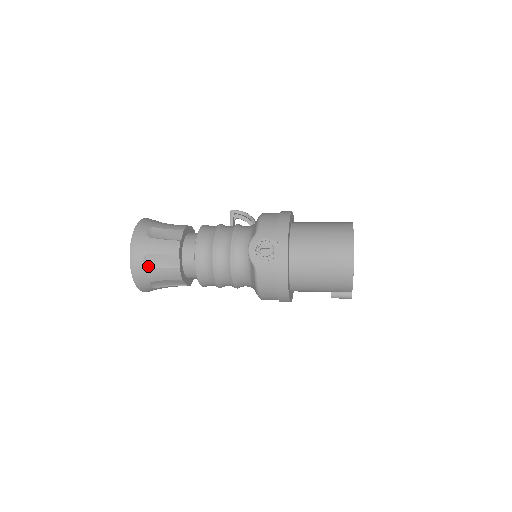
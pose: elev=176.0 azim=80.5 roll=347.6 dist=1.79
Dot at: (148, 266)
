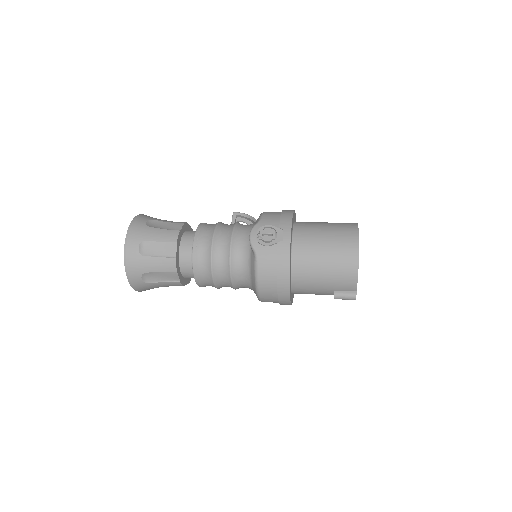
Dot at: (143, 253)
